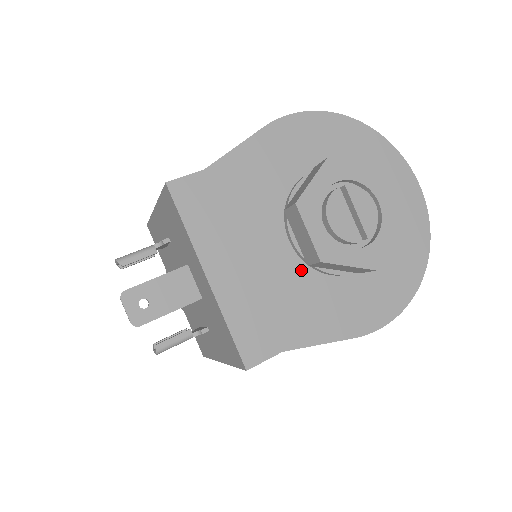
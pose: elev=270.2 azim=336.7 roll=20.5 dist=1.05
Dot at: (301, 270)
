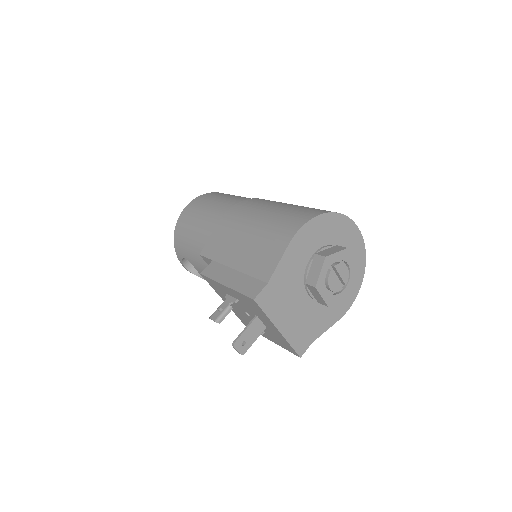
Dot at: (315, 304)
